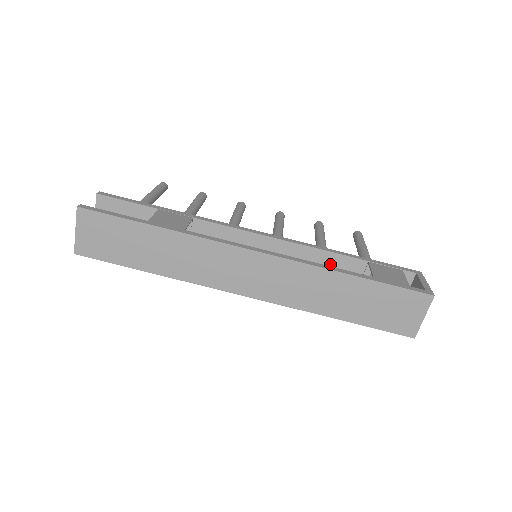
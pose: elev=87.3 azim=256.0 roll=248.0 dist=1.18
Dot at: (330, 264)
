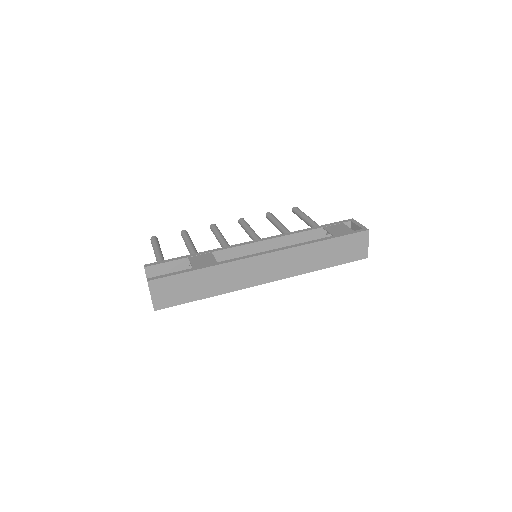
Dot at: (302, 239)
